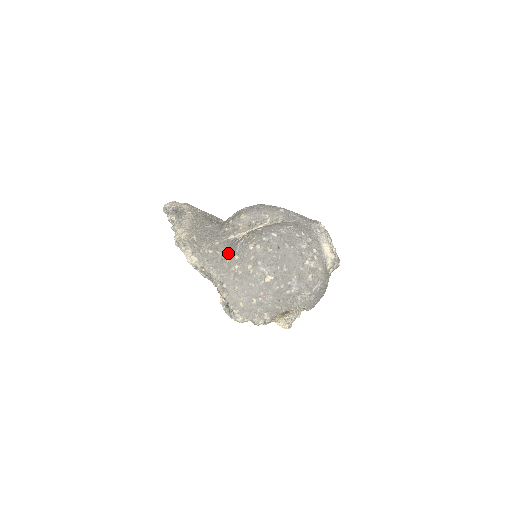
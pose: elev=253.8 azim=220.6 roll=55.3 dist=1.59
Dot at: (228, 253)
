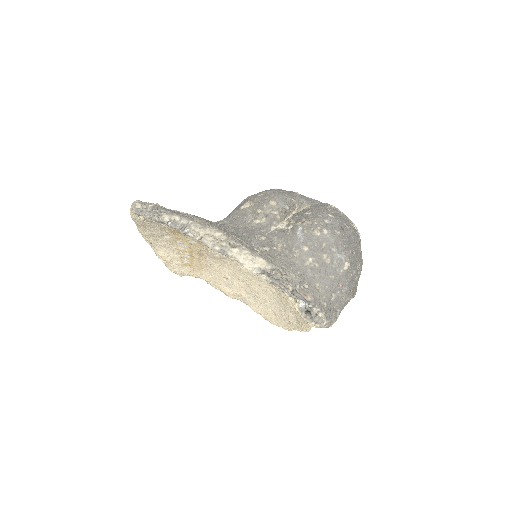
Dot at: (289, 246)
